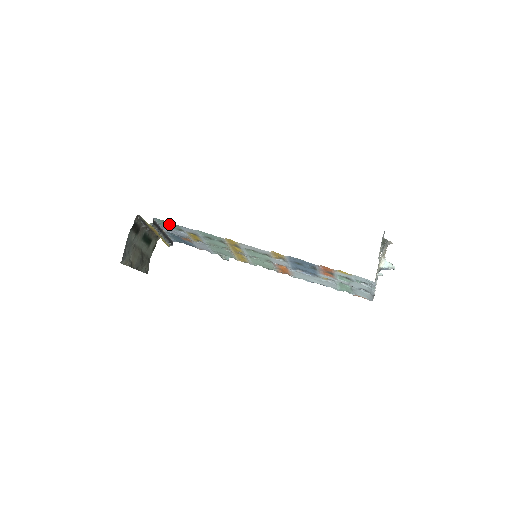
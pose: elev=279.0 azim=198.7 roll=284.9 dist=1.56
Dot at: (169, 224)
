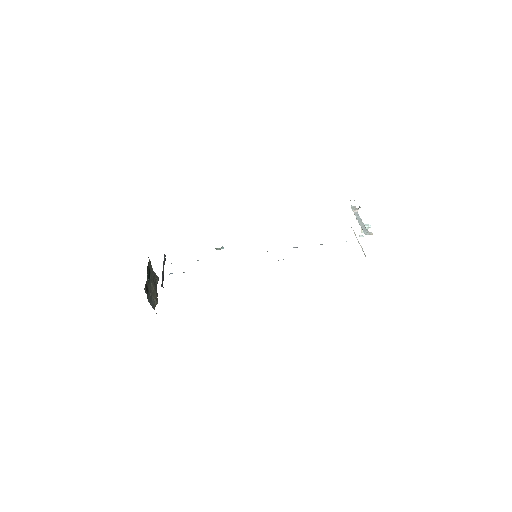
Dot at: occluded
